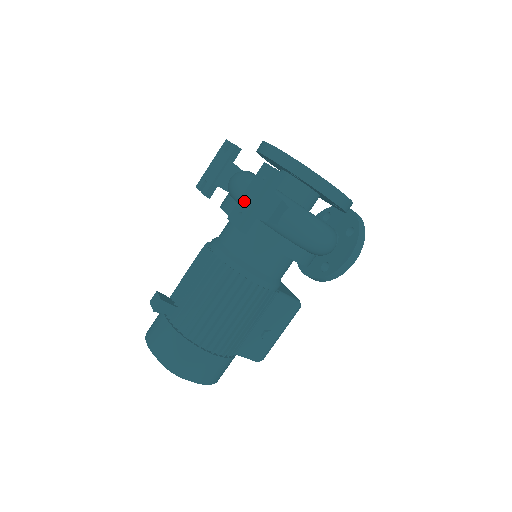
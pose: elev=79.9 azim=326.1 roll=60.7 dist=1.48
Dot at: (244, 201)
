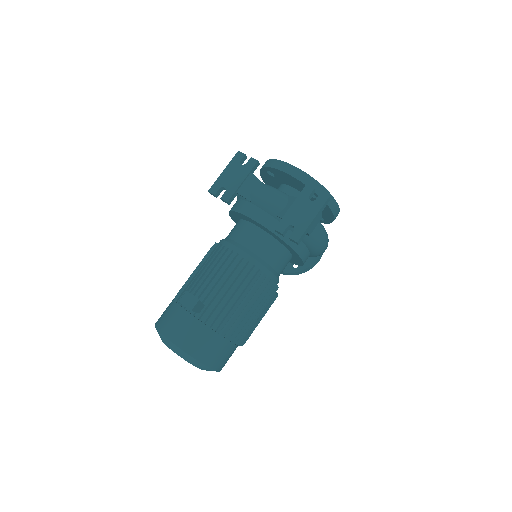
Dot at: (293, 216)
